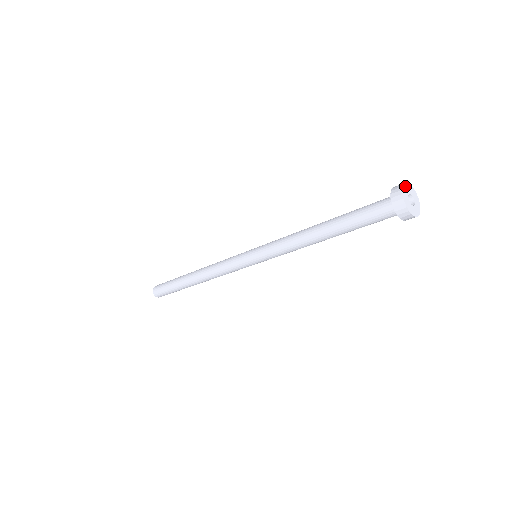
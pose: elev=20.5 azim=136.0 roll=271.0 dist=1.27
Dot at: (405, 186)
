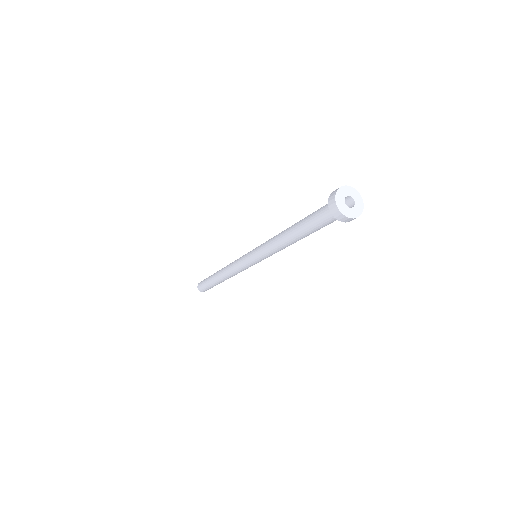
Dot at: (338, 194)
